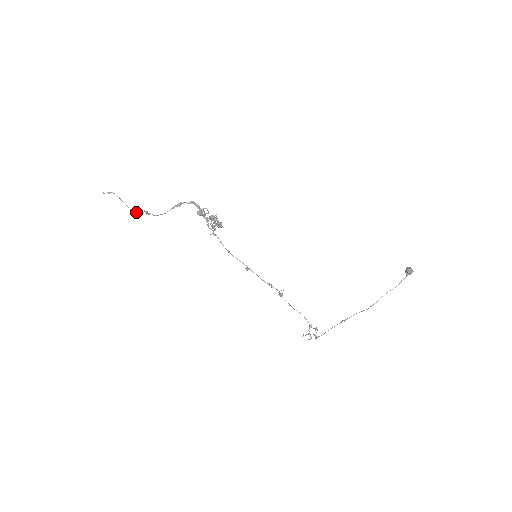
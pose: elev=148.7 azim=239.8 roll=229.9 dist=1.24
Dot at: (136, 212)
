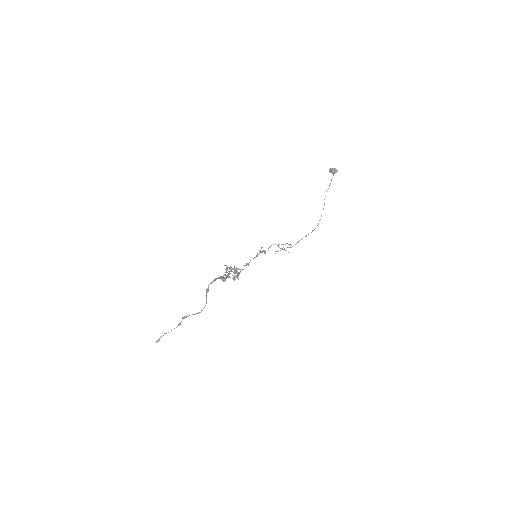
Dot at: occluded
